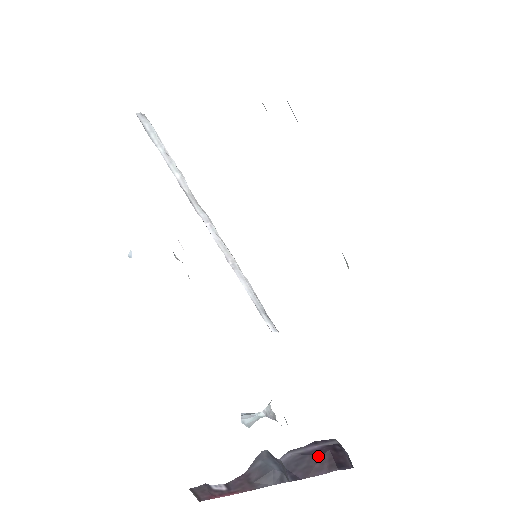
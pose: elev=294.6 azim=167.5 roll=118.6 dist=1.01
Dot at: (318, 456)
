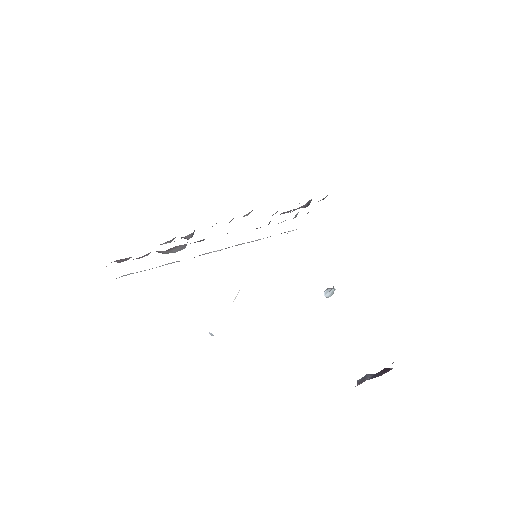
Dot at: (381, 371)
